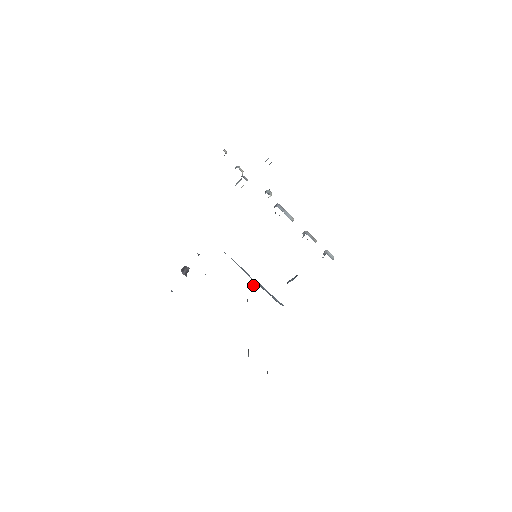
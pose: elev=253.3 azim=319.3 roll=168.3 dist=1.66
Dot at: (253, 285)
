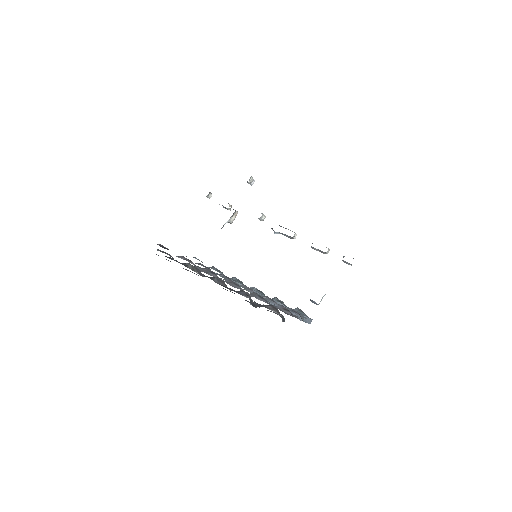
Dot at: (263, 295)
